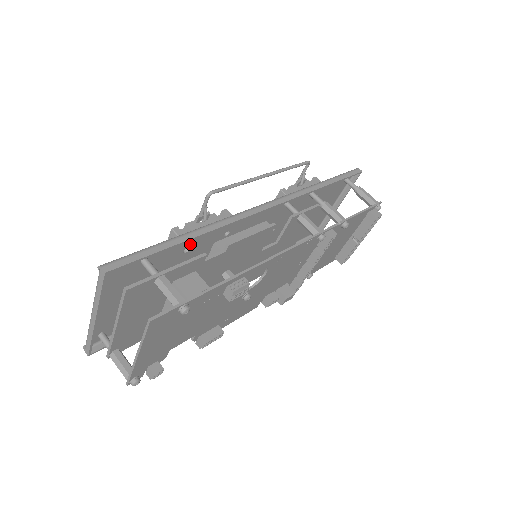
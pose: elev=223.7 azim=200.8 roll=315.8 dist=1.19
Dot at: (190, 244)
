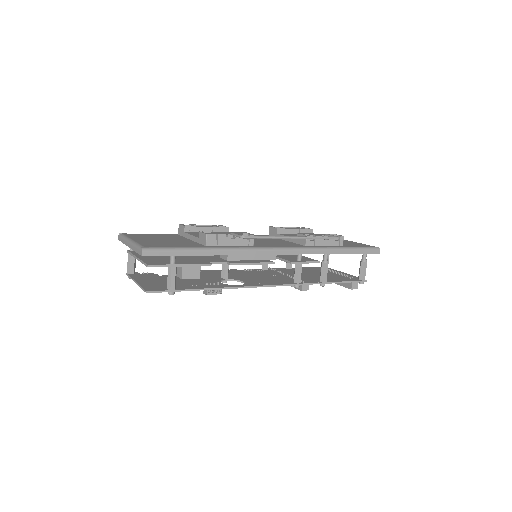
Dot at: occluded
